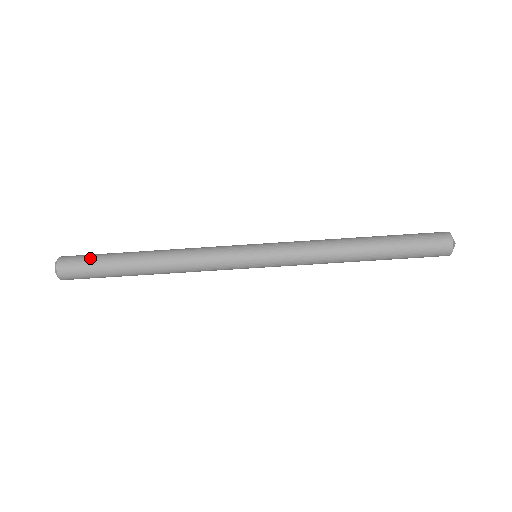
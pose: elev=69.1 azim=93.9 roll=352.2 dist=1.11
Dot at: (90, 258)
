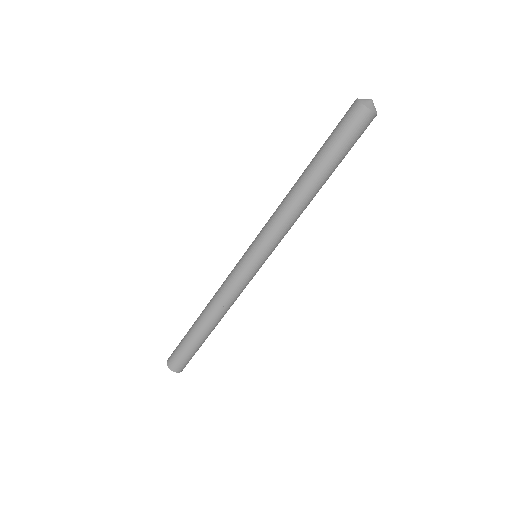
Dot at: (179, 343)
